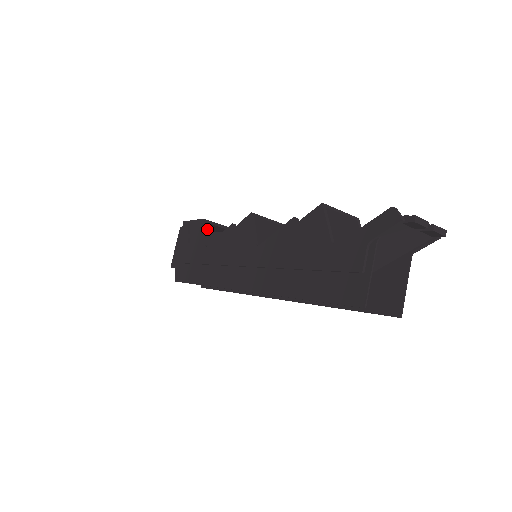
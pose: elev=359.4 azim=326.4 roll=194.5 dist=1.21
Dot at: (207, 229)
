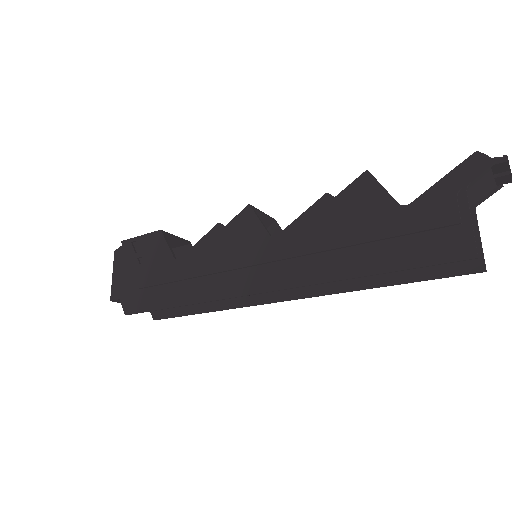
Dot at: occluded
